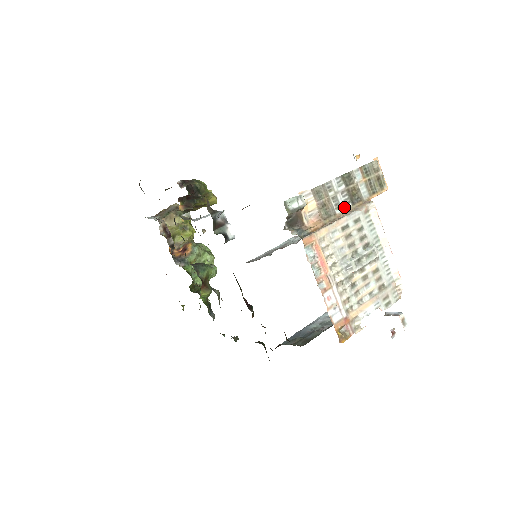
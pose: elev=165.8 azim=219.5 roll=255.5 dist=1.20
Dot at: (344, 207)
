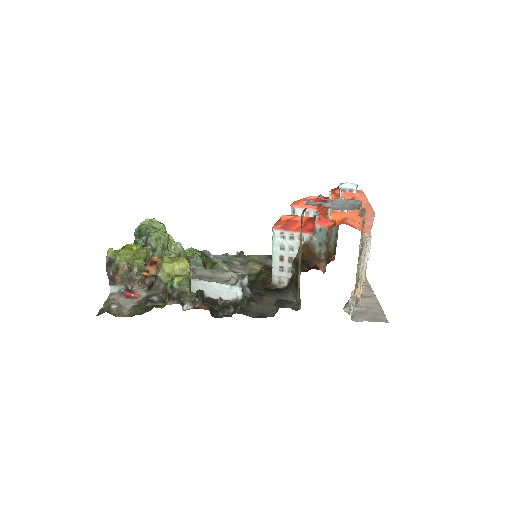
Dot at: (360, 263)
